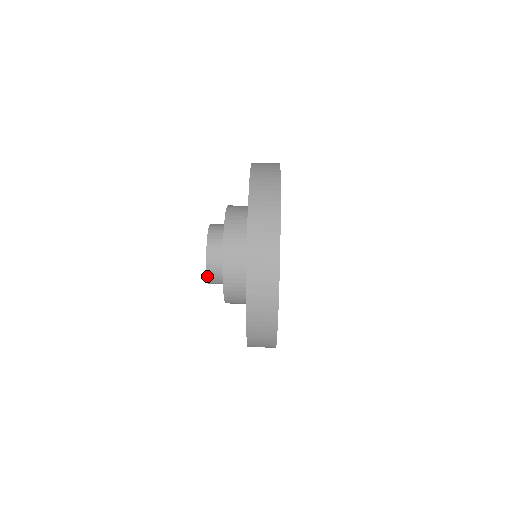
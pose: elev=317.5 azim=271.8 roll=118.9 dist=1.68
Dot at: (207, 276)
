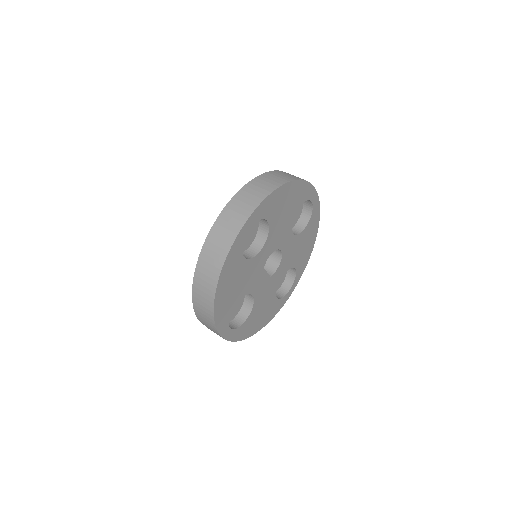
Dot at: occluded
